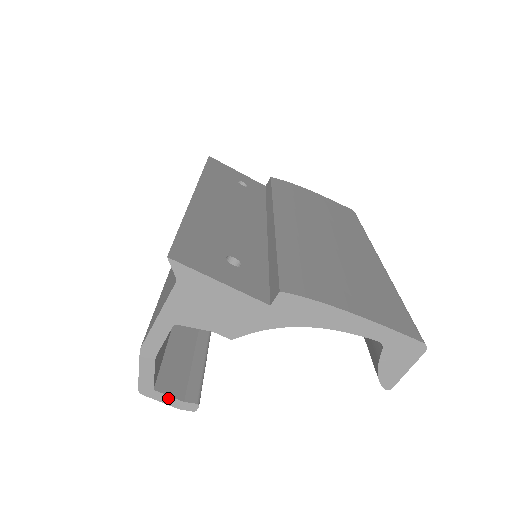
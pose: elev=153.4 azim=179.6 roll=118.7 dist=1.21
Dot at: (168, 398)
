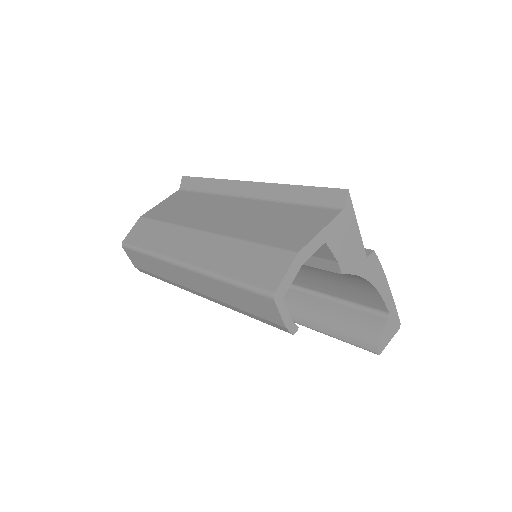
Dot at: (286, 312)
